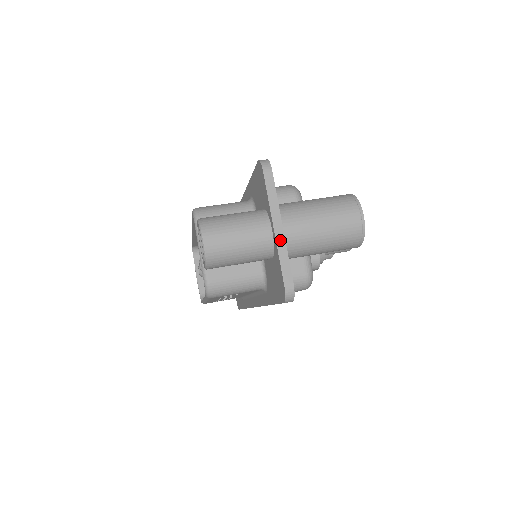
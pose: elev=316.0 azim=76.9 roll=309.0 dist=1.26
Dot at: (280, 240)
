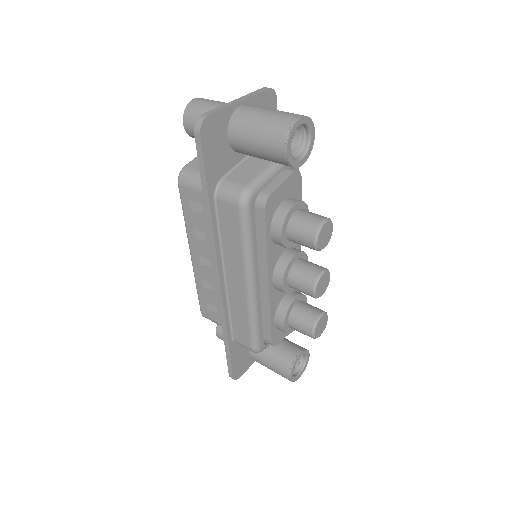
Dot at: (230, 103)
